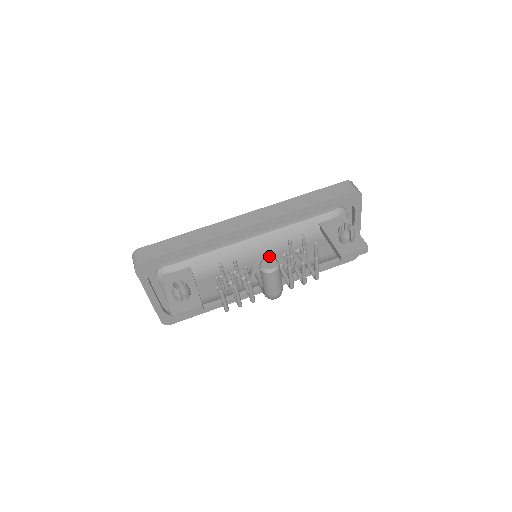
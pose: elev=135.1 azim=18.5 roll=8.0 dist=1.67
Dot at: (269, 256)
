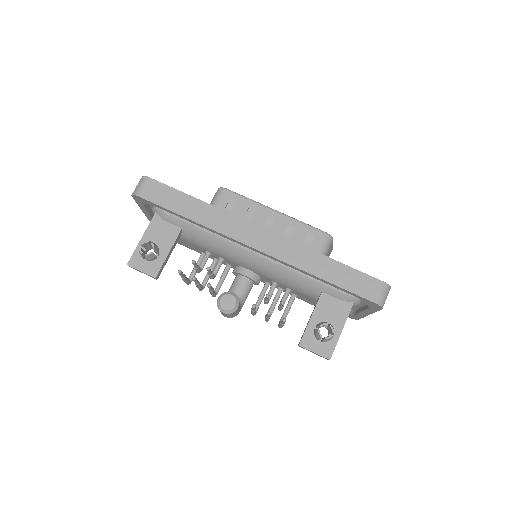
Dot at: (259, 273)
